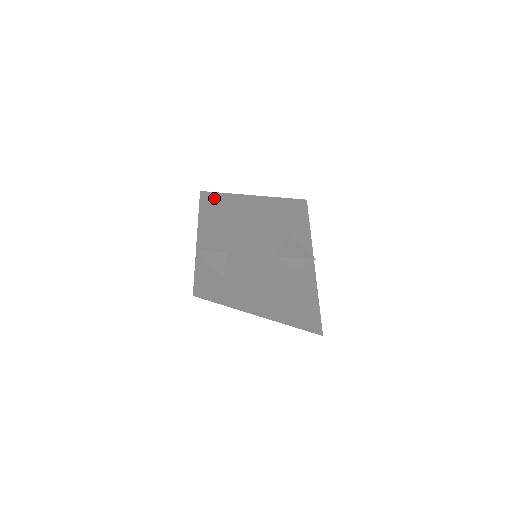
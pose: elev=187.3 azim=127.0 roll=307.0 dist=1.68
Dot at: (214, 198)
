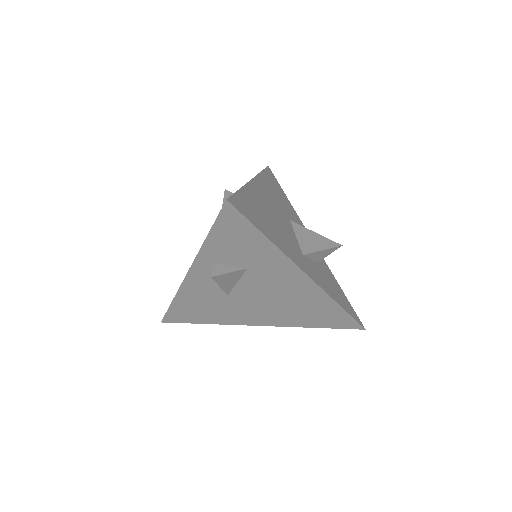
Dot at: (238, 203)
